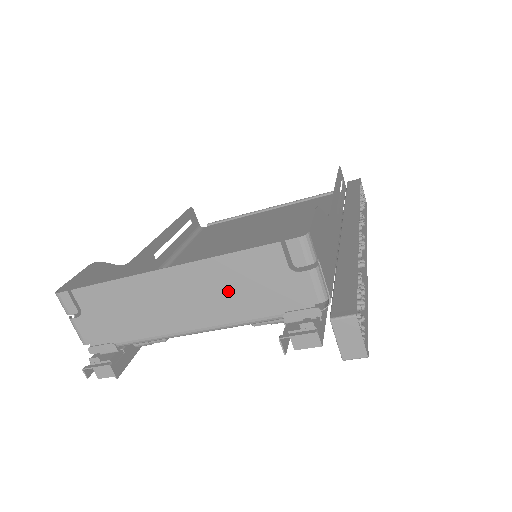
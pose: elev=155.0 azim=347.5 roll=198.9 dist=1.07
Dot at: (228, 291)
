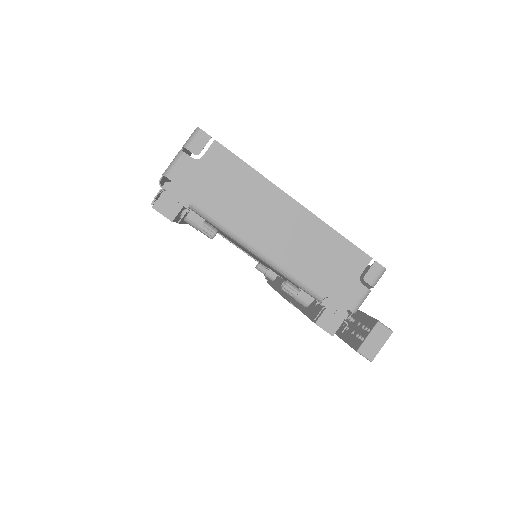
Dot at: (313, 252)
